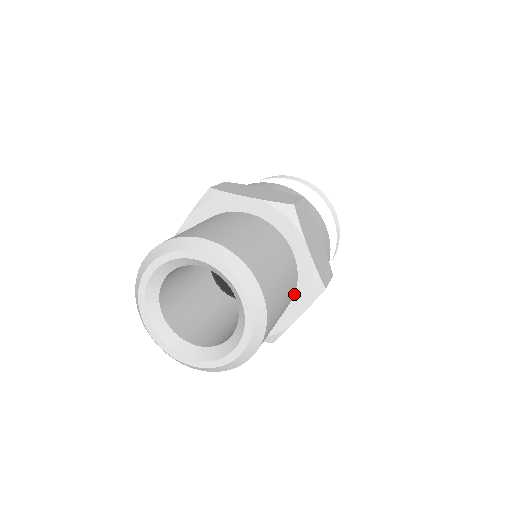
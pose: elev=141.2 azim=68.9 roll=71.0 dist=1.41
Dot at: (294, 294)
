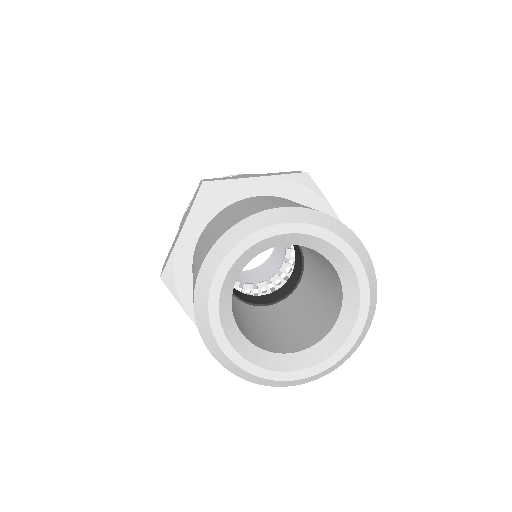
Dot at: occluded
